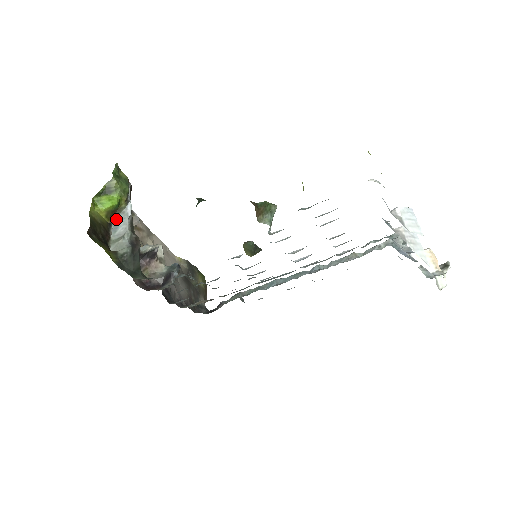
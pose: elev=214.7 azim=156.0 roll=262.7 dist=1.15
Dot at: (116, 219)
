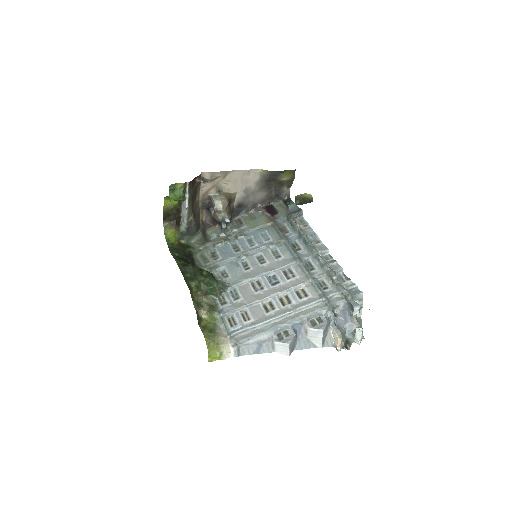
Dot at: (183, 202)
